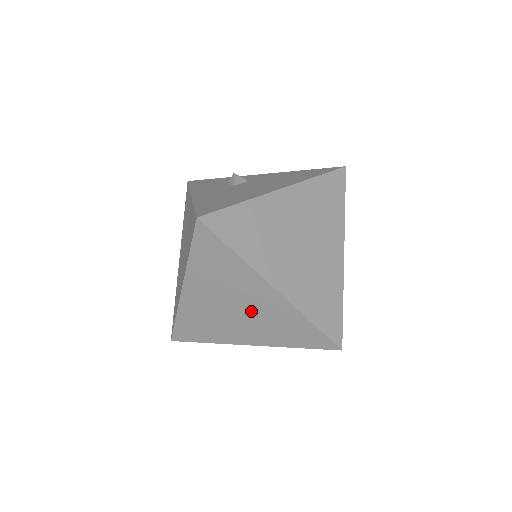
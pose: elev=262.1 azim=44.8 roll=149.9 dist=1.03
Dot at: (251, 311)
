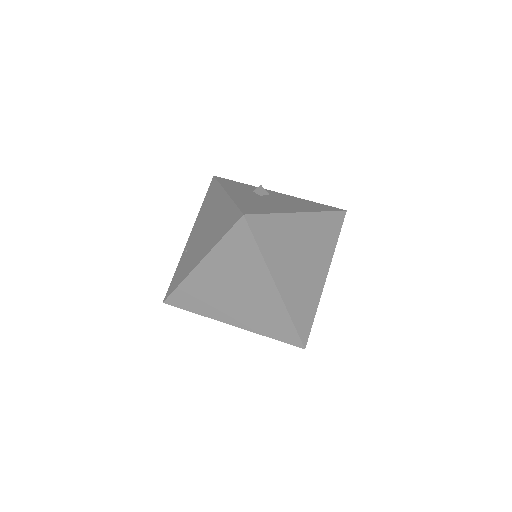
Dot at: (248, 298)
